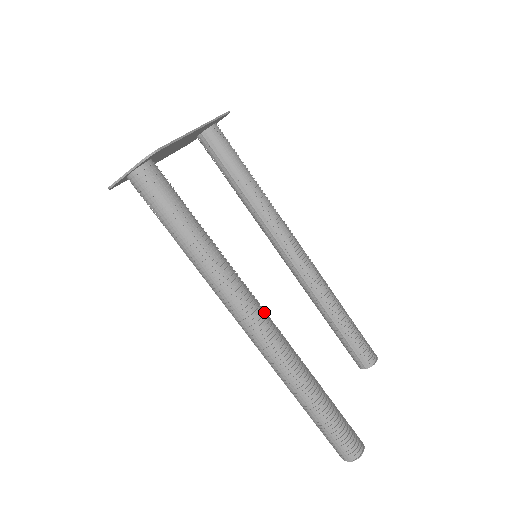
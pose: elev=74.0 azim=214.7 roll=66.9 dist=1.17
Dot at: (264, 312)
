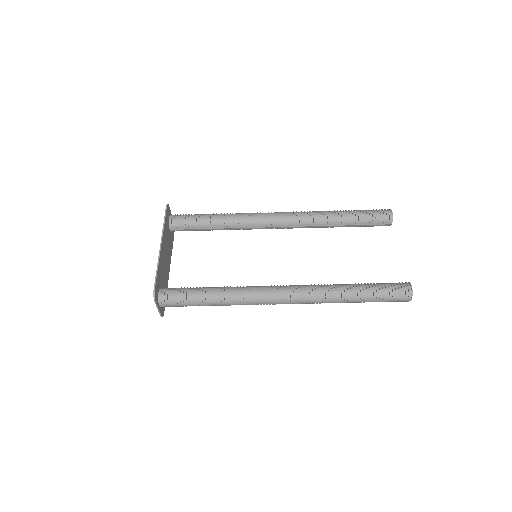
Dot at: (280, 288)
